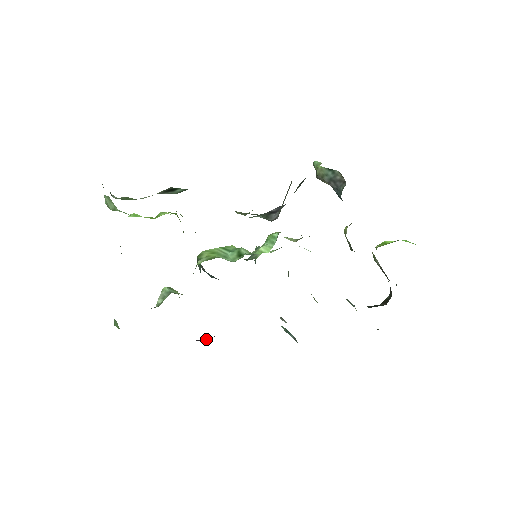
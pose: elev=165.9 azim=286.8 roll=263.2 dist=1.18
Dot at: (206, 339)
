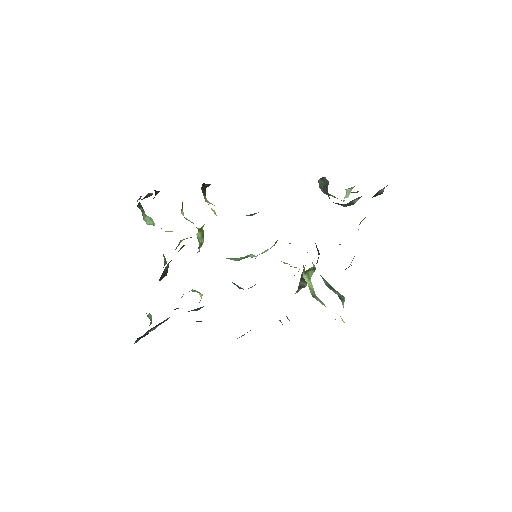
Dot at: occluded
